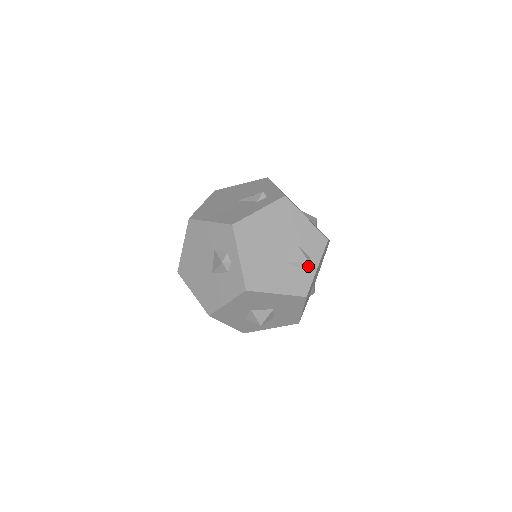
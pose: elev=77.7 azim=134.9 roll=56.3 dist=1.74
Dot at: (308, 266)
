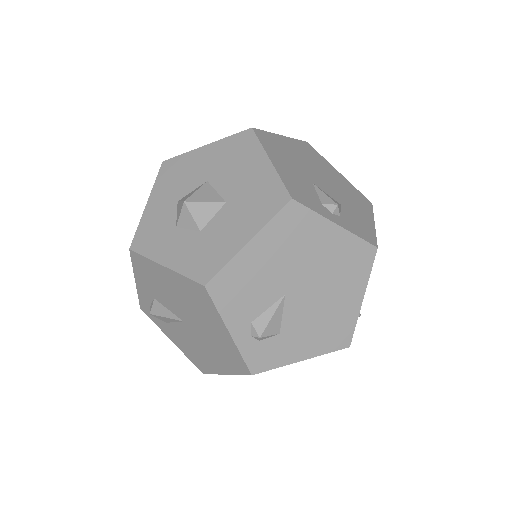
Dot at: (330, 211)
